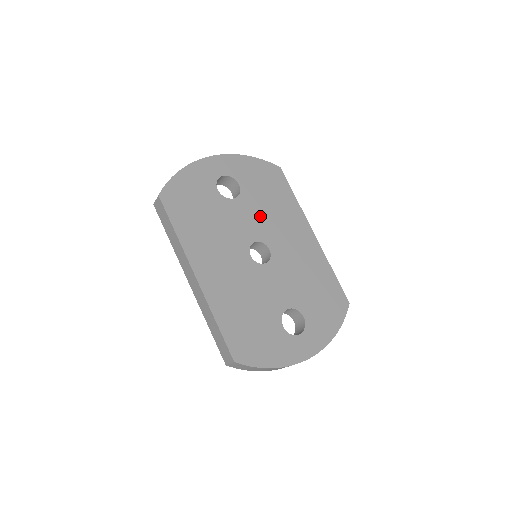
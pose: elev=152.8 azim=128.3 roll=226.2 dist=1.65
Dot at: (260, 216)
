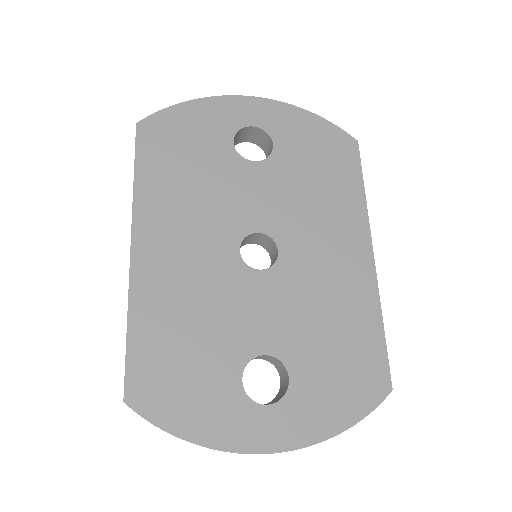
Dot at: (286, 198)
